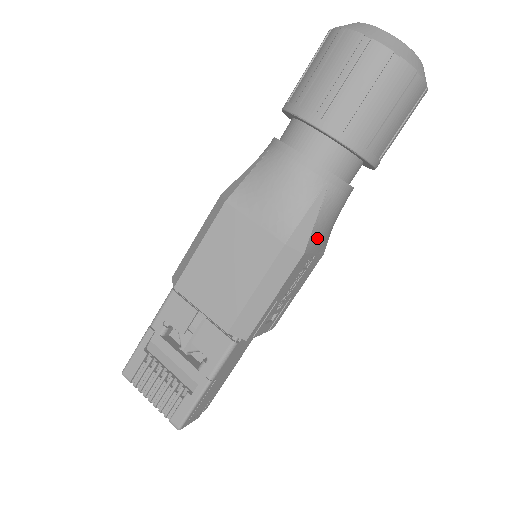
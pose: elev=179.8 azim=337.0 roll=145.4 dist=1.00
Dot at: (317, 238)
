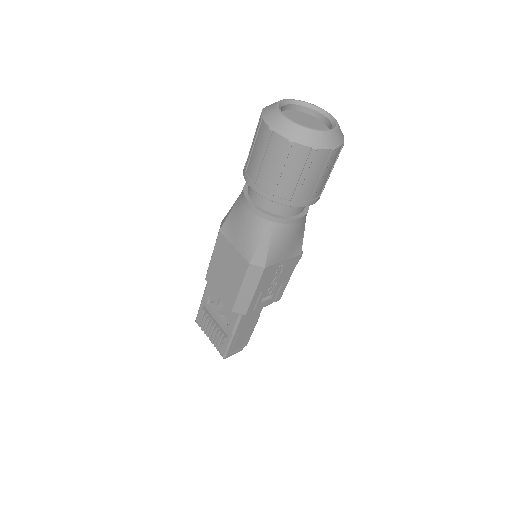
Dot at: (277, 254)
